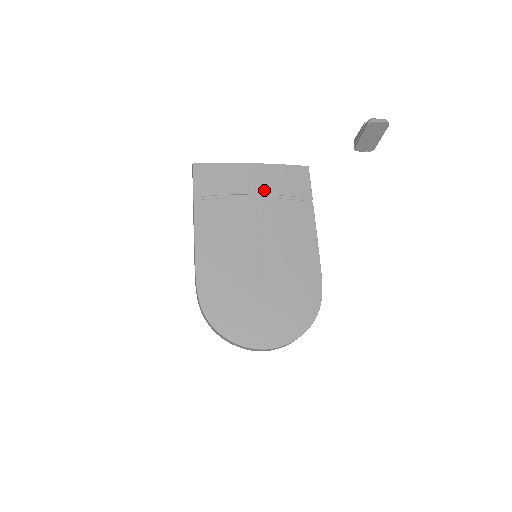
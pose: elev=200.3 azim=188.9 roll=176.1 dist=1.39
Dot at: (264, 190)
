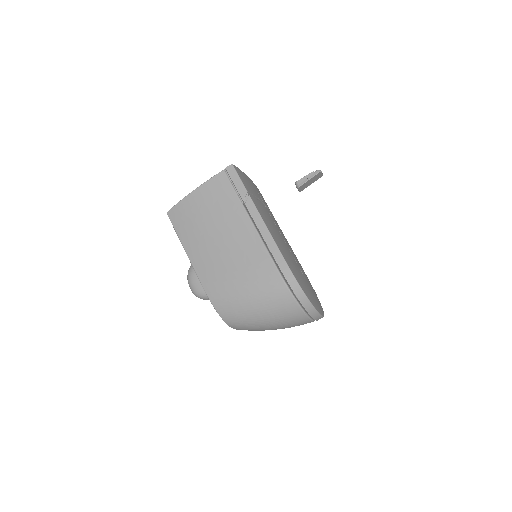
Dot at: (264, 202)
